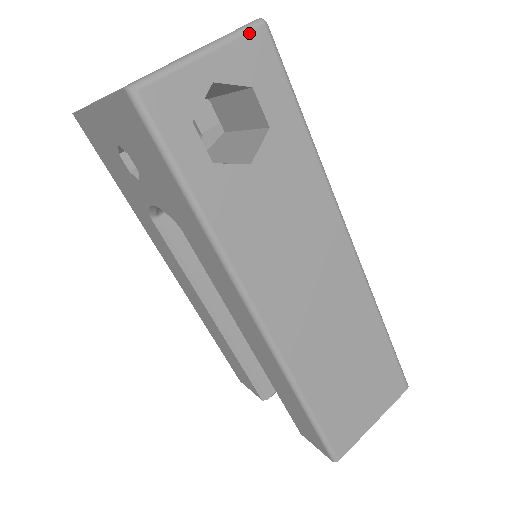
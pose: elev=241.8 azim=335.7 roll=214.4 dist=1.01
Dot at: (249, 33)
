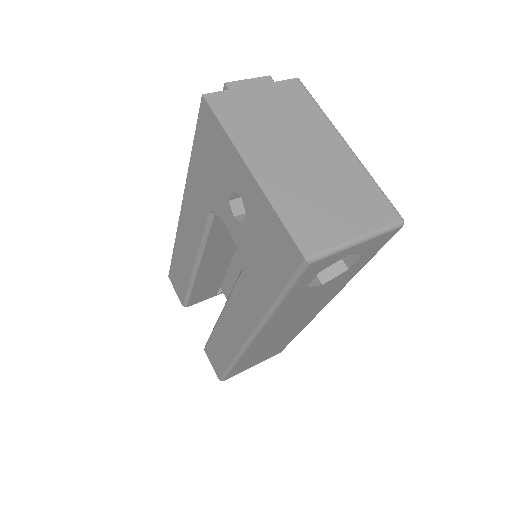
Dot at: (391, 231)
